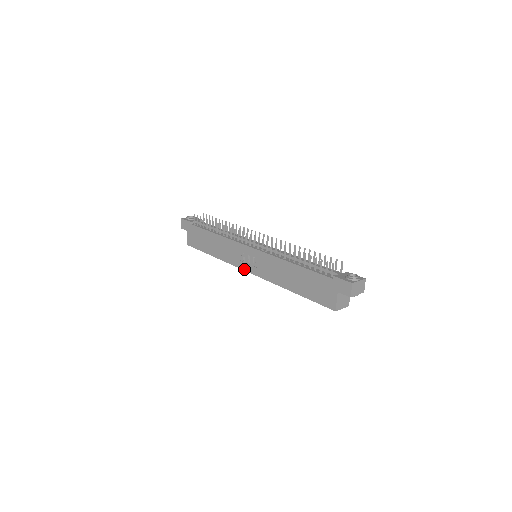
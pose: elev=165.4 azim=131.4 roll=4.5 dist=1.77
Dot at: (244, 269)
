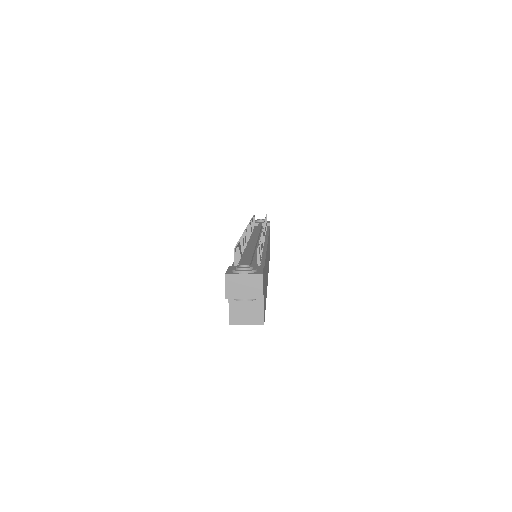
Dot at: occluded
